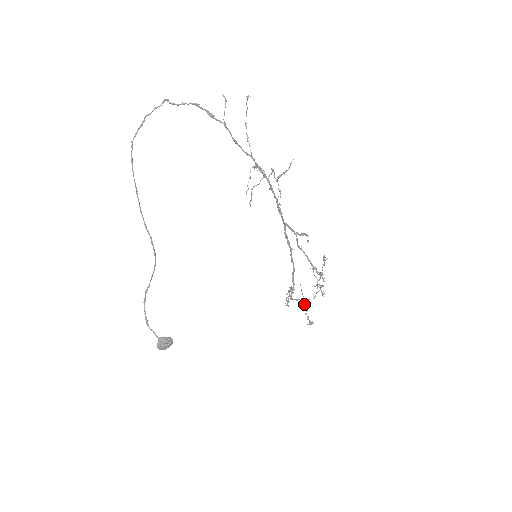
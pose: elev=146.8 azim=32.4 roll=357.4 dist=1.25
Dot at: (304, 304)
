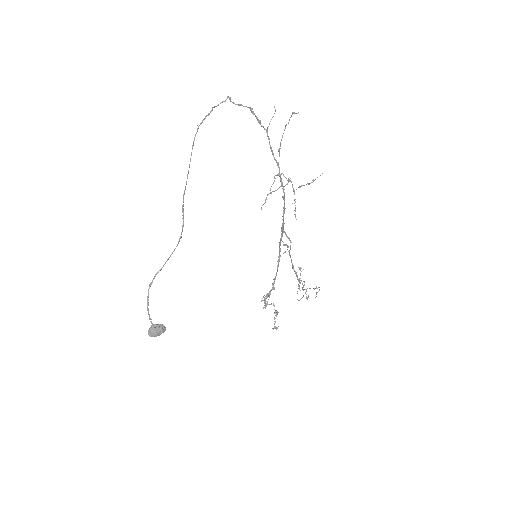
Dot at: (274, 309)
